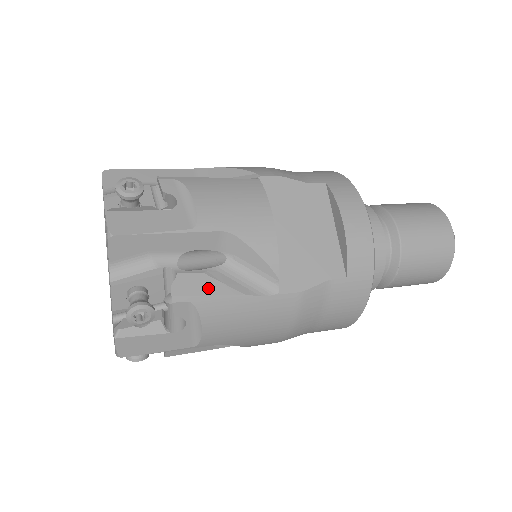
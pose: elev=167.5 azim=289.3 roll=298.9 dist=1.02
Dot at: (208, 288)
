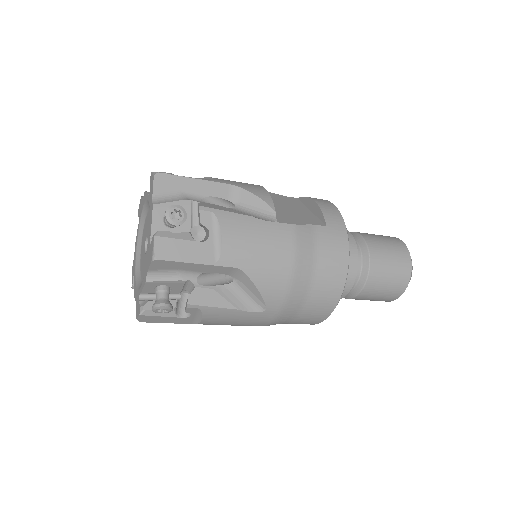
Dot at: (224, 209)
